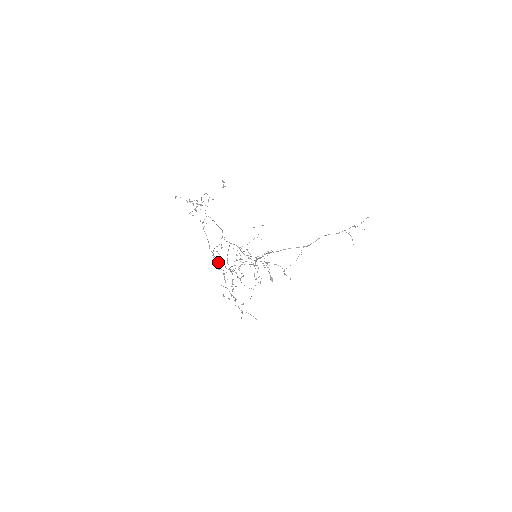
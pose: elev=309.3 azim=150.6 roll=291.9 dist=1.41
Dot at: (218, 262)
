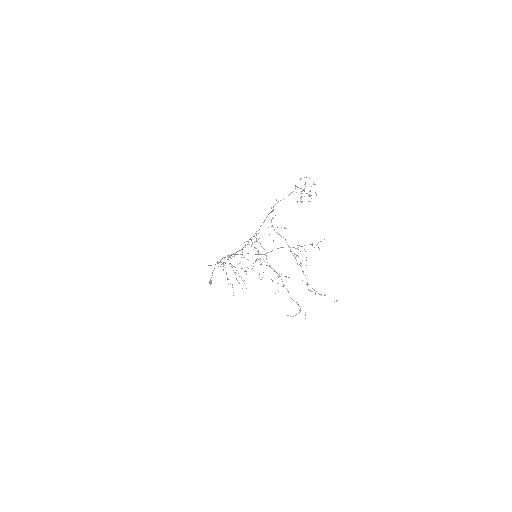
Dot at: (298, 256)
